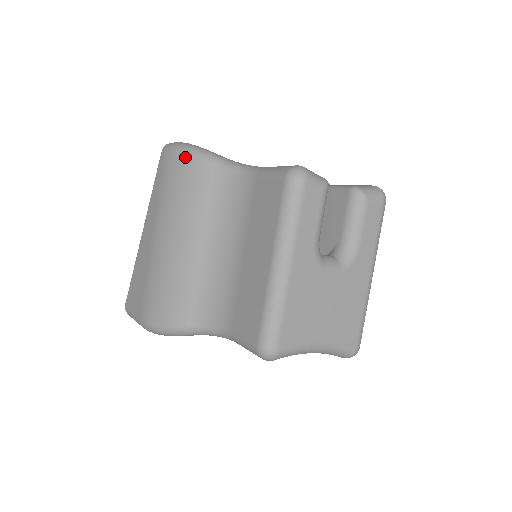
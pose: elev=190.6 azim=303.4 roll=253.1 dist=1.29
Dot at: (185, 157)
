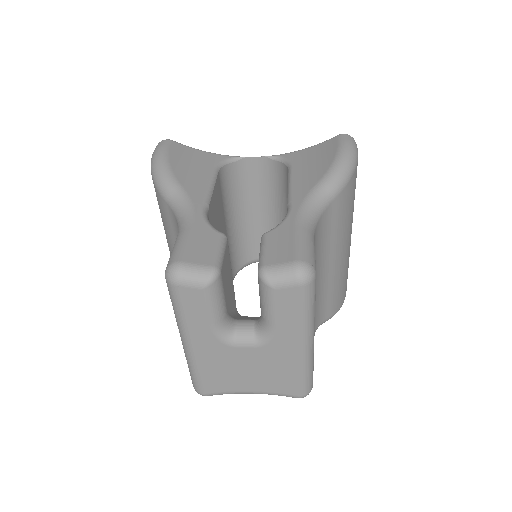
Dot at: occluded
